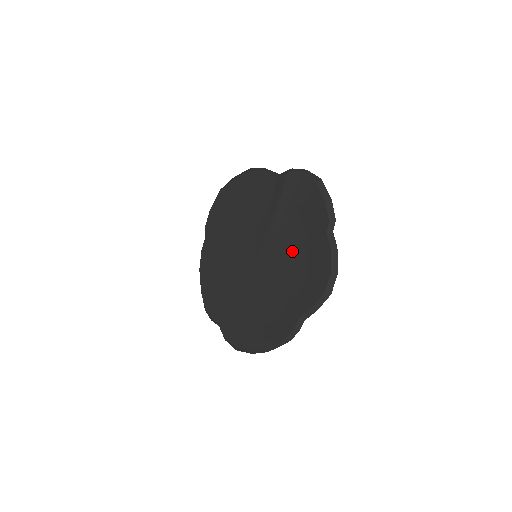
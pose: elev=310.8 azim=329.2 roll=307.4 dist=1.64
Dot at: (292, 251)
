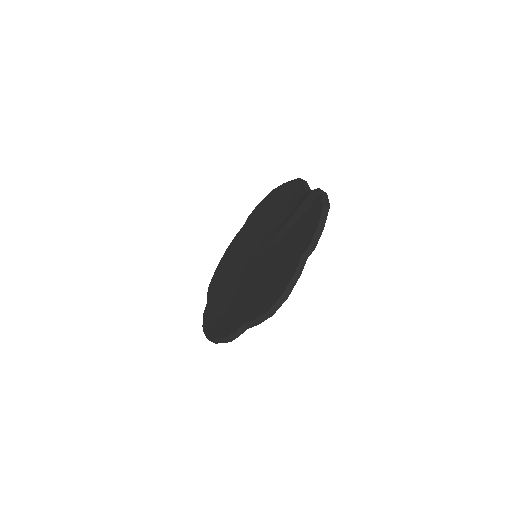
Dot at: (275, 262)
